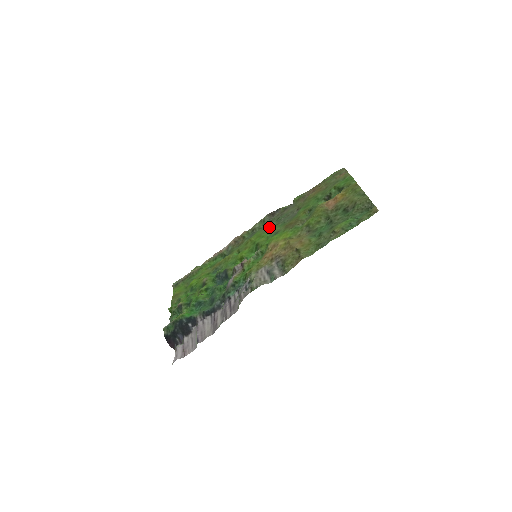
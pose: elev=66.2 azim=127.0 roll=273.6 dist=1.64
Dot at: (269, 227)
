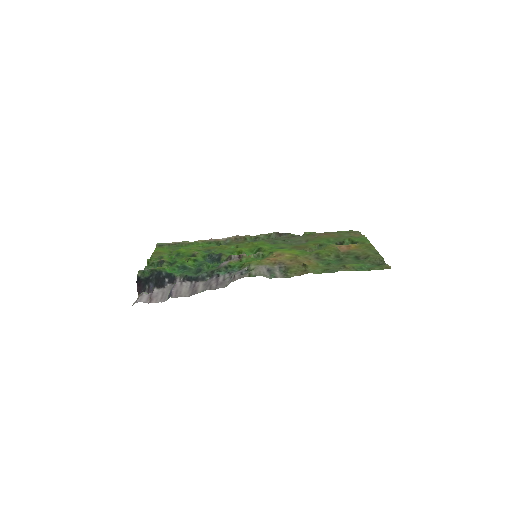
Dot at: (274, 242)
